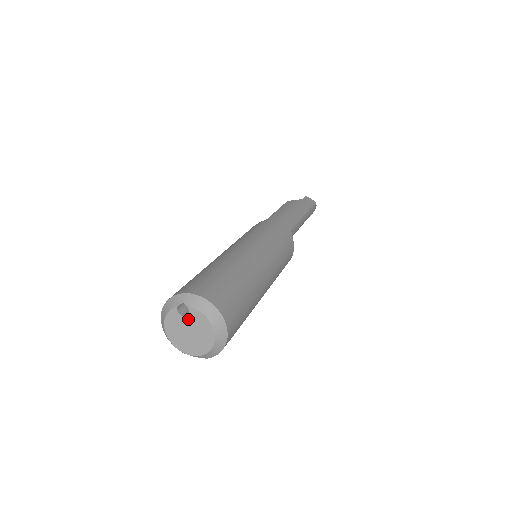
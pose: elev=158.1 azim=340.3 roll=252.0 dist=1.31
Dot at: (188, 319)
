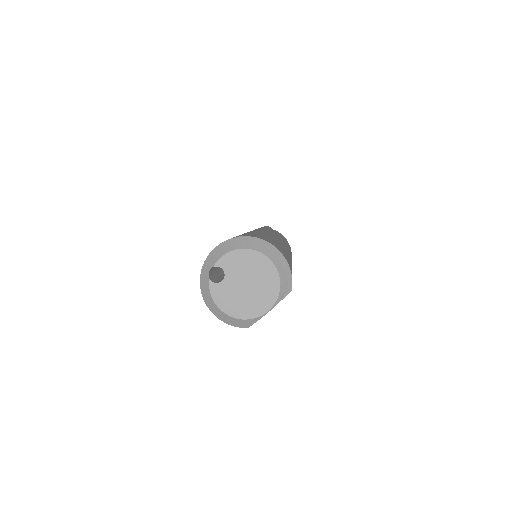
Dot at: (229, 276)
